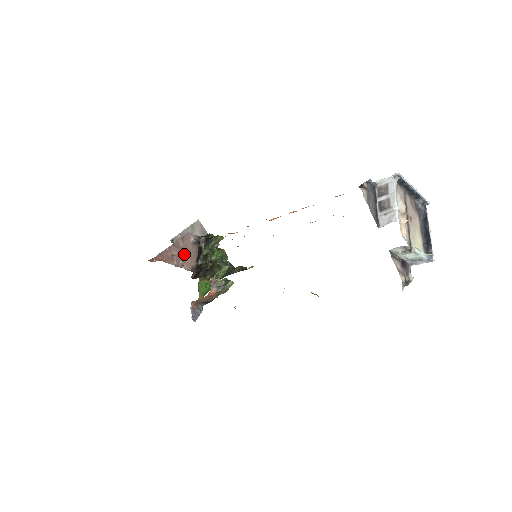
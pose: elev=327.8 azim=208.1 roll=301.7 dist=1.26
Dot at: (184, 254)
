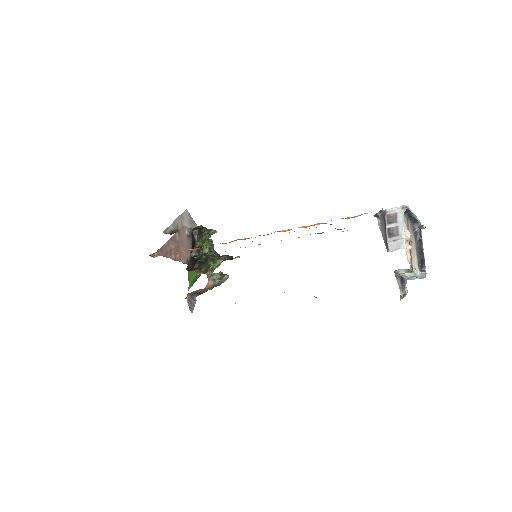
Dot at: (180, 247)
